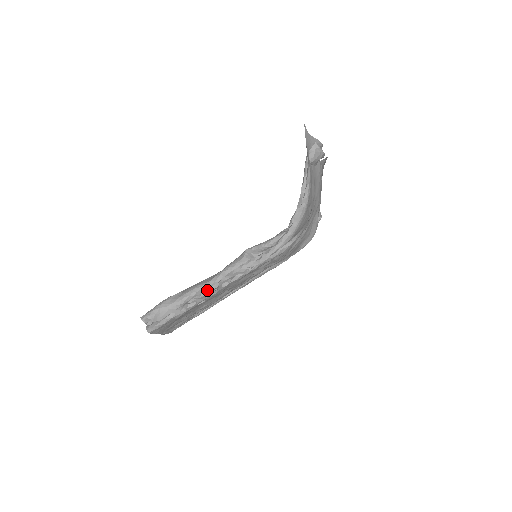
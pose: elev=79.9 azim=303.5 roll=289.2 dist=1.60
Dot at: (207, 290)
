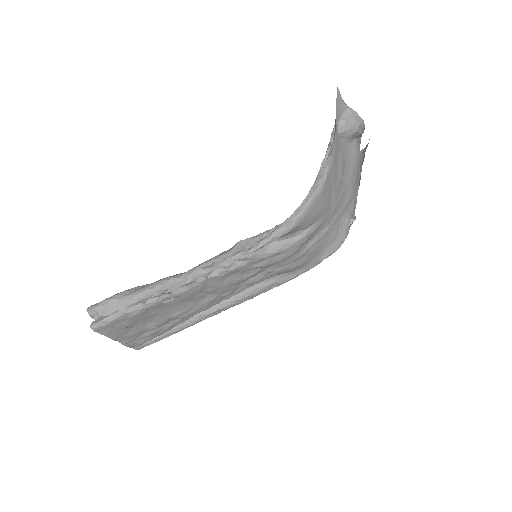
Dot at: (176, 284)
